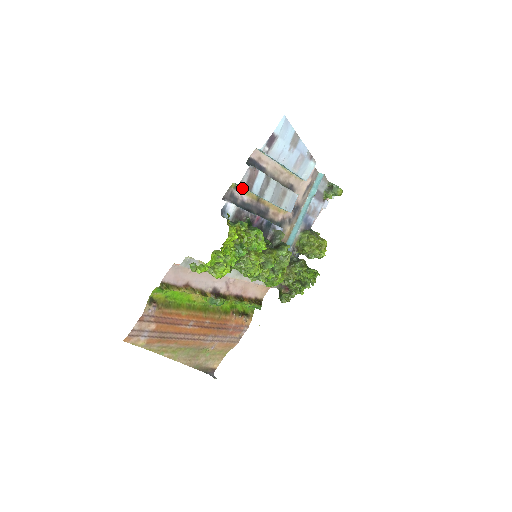
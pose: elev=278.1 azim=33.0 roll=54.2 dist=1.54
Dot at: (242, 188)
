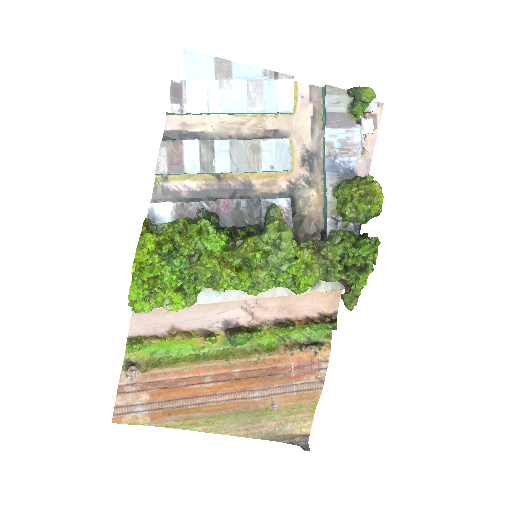
Dot at: (177, 175)
